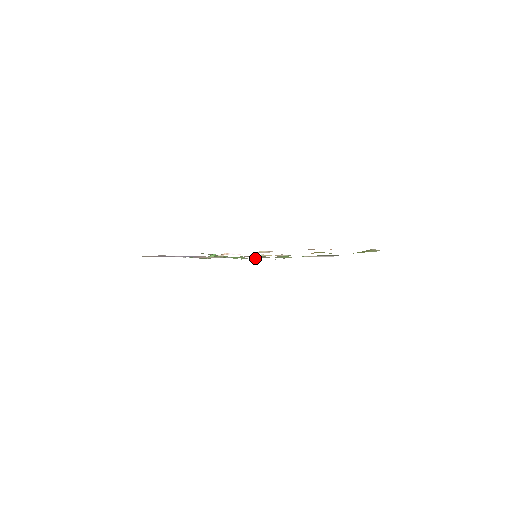
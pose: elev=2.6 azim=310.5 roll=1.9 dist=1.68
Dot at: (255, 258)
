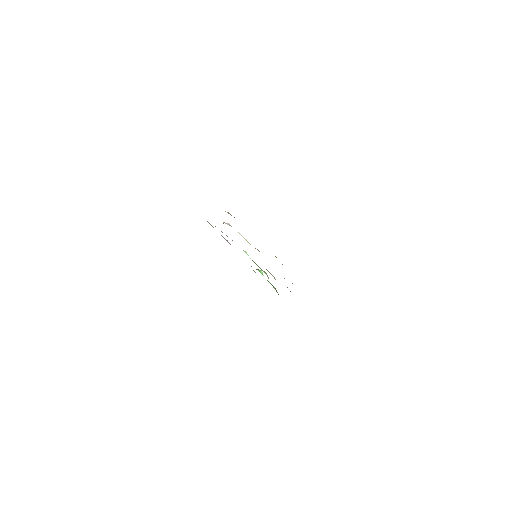
Dot at: occluded
